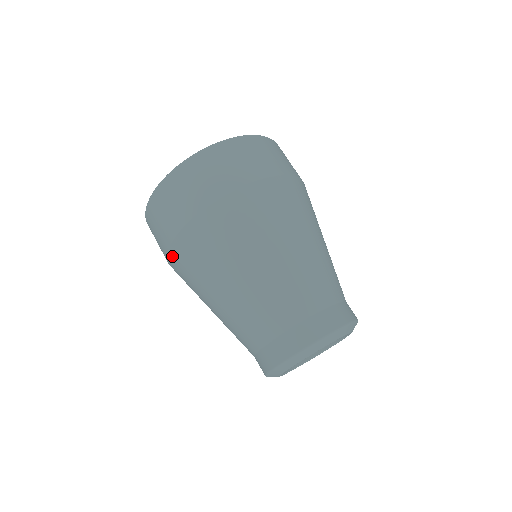
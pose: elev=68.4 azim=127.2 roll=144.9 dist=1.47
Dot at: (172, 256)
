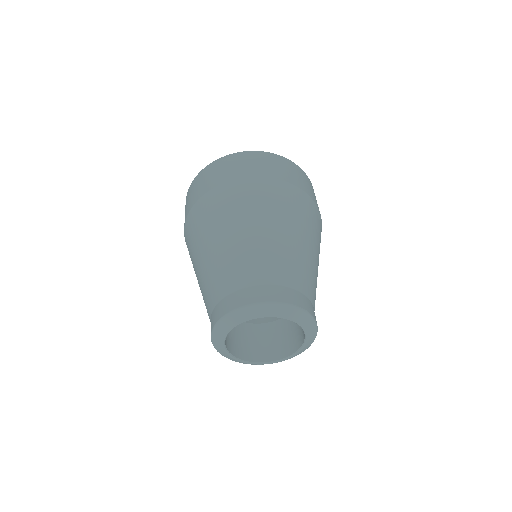
Dot at: occluded
